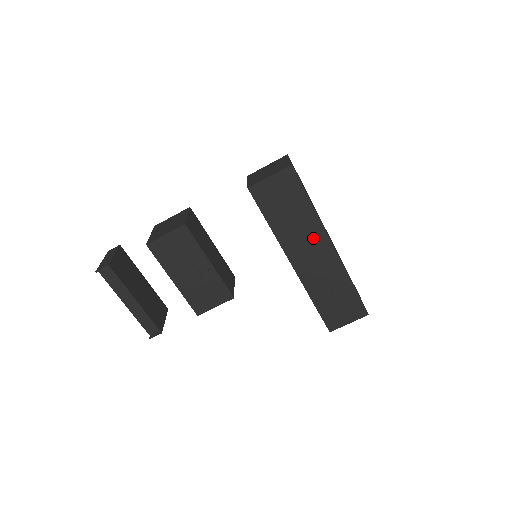
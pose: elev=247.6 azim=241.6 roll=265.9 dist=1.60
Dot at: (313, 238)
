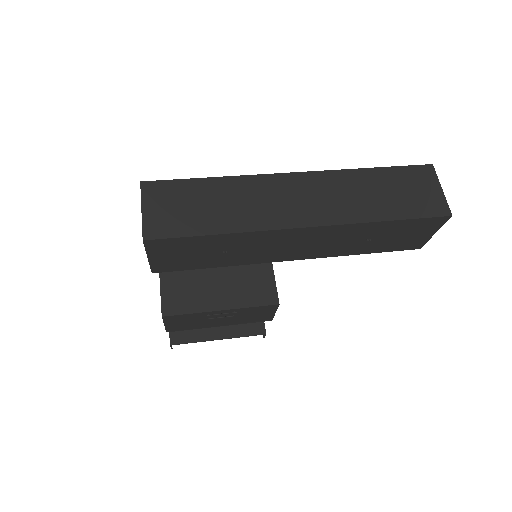
Dot at: (273, 241)
